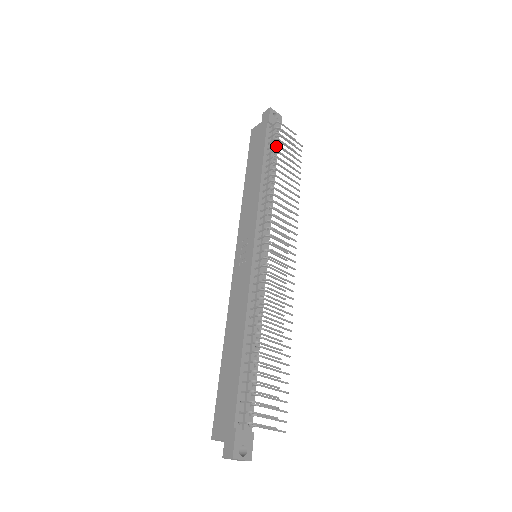
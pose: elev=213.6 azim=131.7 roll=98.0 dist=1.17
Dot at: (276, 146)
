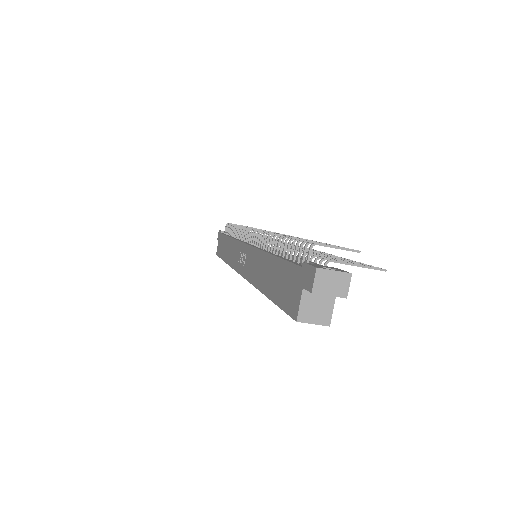
Dot at: occluded
